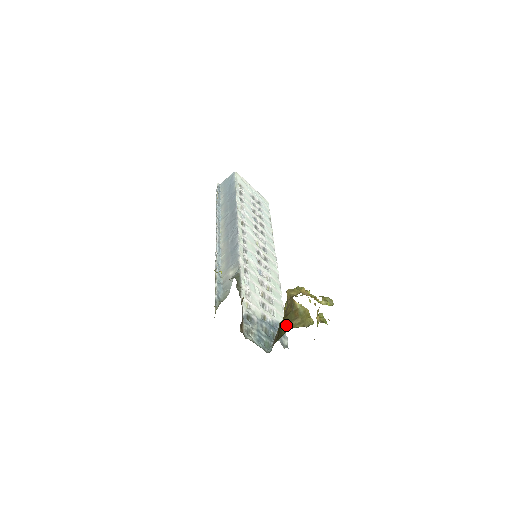
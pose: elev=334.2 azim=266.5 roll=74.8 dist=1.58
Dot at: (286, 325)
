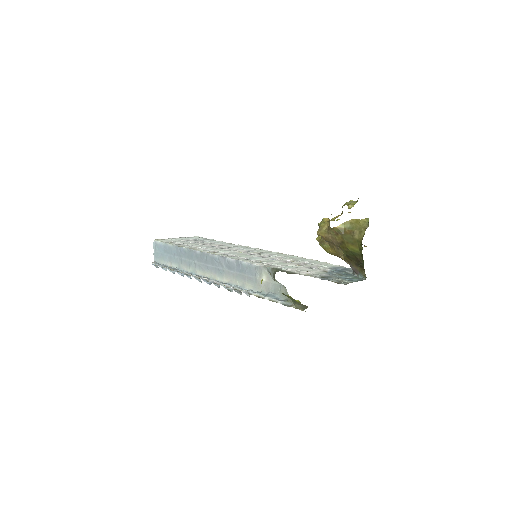
Dot at: (354, 246)
